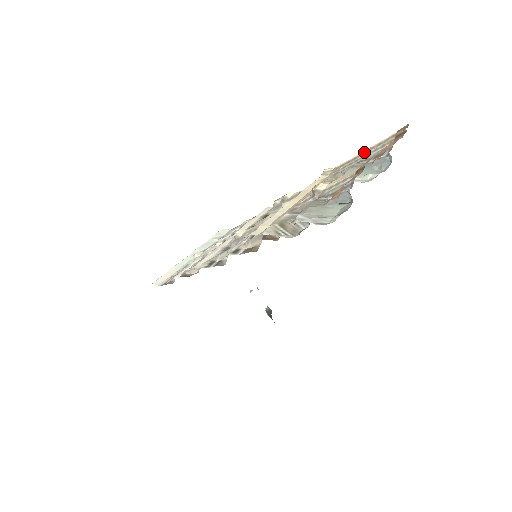
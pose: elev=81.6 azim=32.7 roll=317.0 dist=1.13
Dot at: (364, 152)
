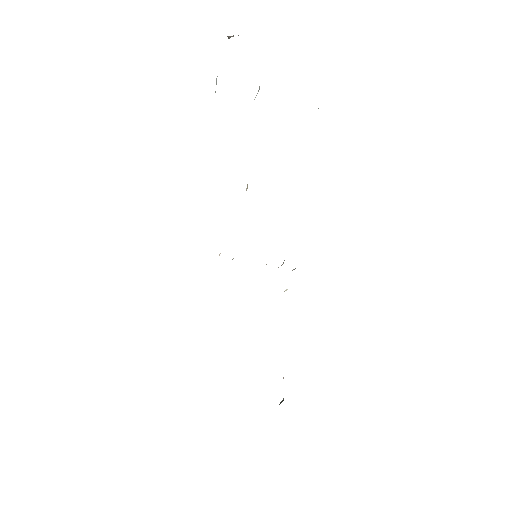
Dot at: occluded
